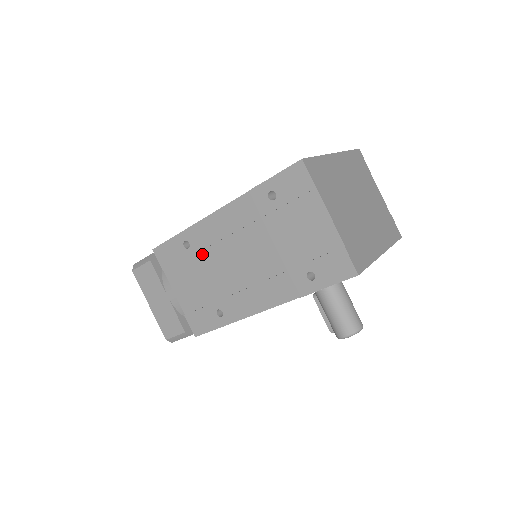
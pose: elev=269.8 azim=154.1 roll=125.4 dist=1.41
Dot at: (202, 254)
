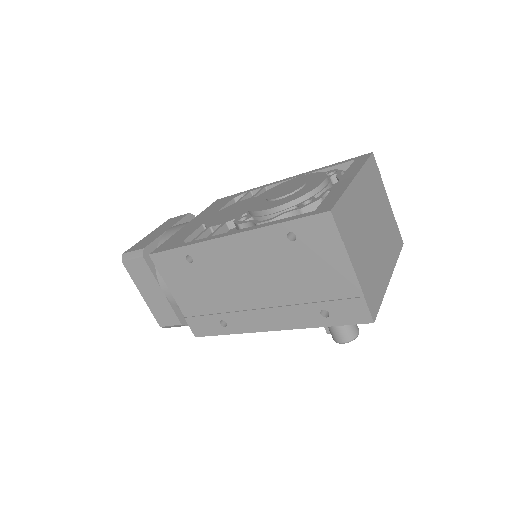
Dot at: (207, 270)
